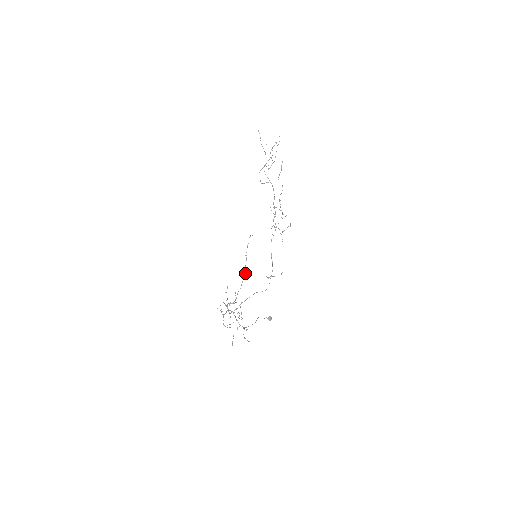
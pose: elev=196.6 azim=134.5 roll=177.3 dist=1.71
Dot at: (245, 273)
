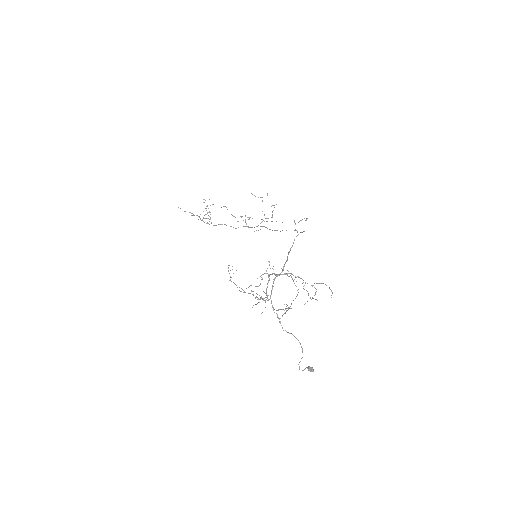
Dot at: occluded
